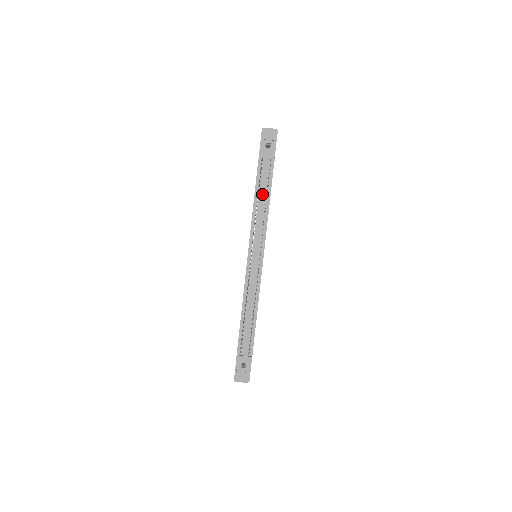
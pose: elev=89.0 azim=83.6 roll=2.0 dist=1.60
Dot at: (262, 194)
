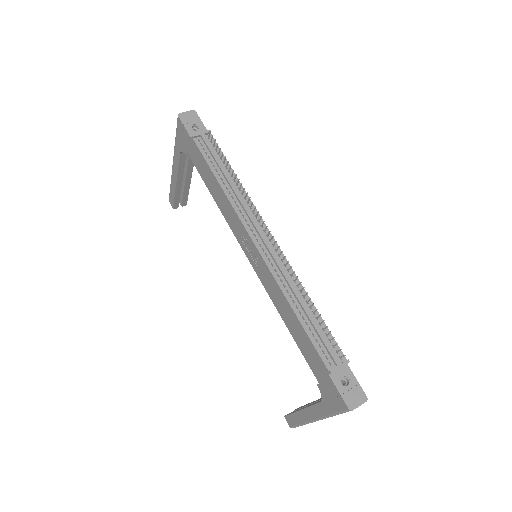
Dot at: (223, 171)
